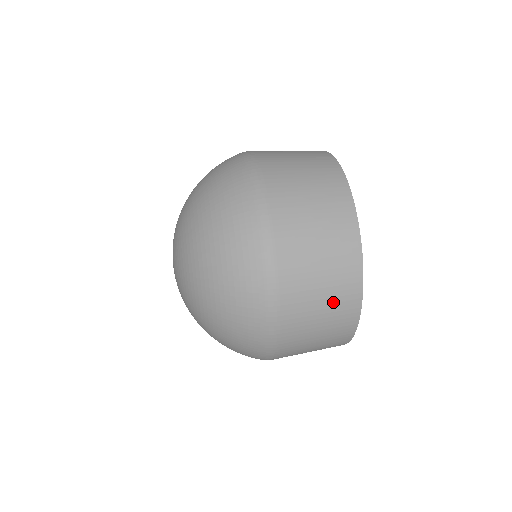
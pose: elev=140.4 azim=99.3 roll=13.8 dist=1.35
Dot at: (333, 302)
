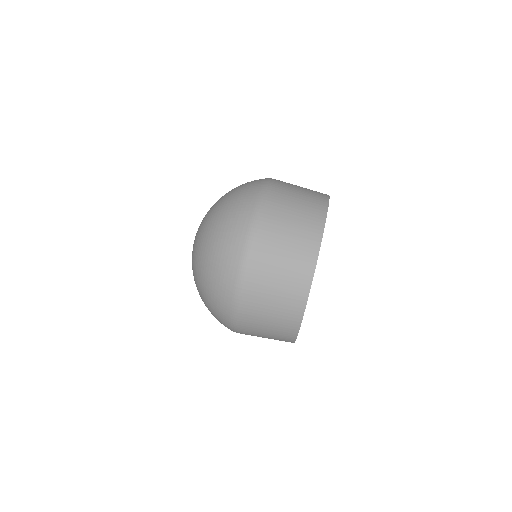
Dot at: (281, 311)
